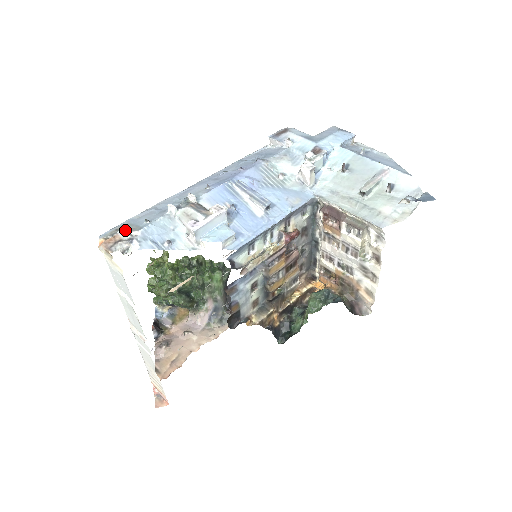
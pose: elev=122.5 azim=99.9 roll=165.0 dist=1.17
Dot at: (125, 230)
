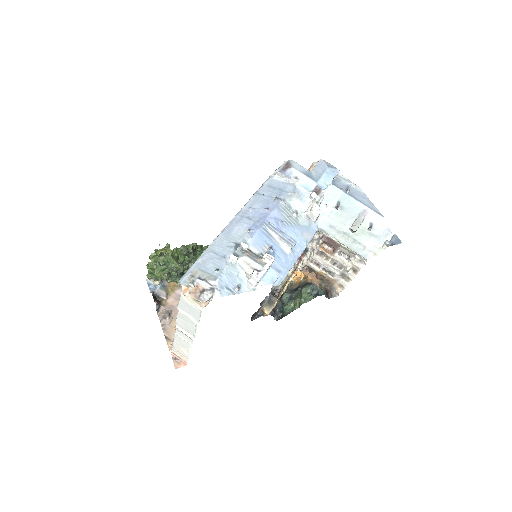
Dot at: (201, 278)
